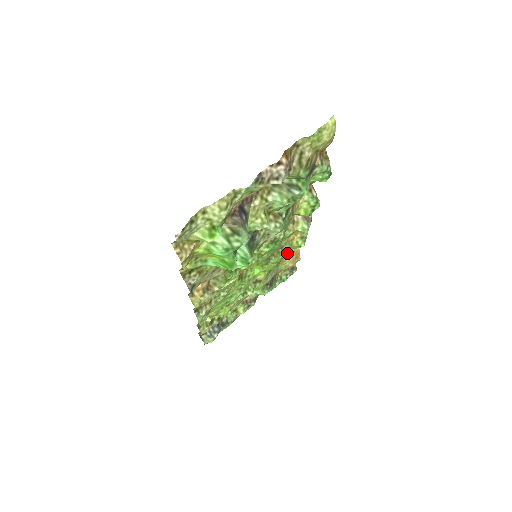
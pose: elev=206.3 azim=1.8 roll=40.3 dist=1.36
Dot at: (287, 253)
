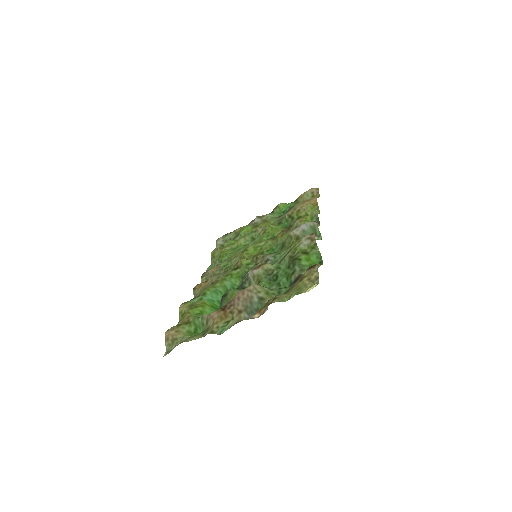
Dot at: occluded
